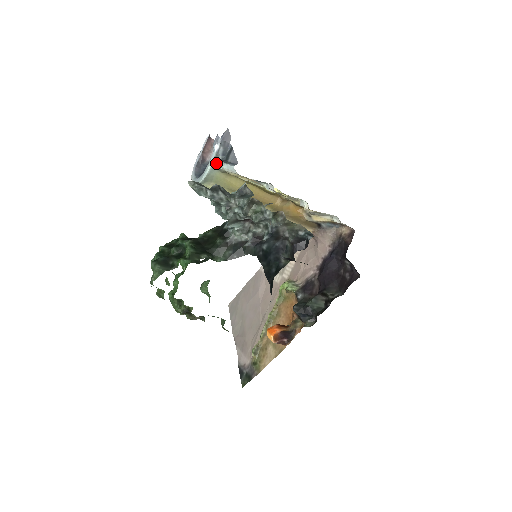
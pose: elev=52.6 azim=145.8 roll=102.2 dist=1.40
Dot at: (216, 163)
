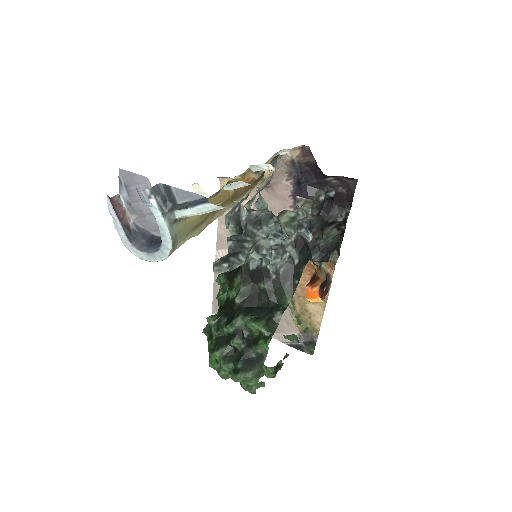
Dot at: (168, 219)
